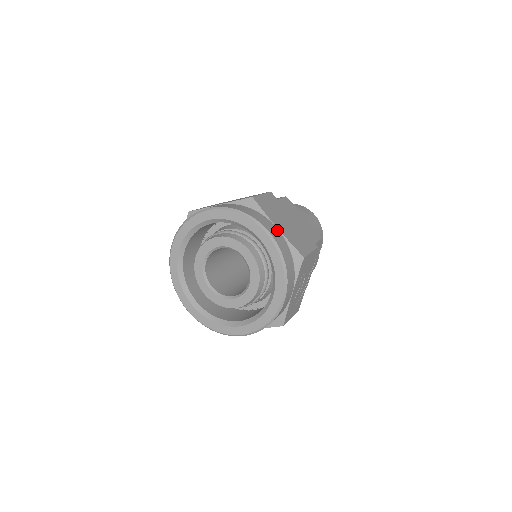
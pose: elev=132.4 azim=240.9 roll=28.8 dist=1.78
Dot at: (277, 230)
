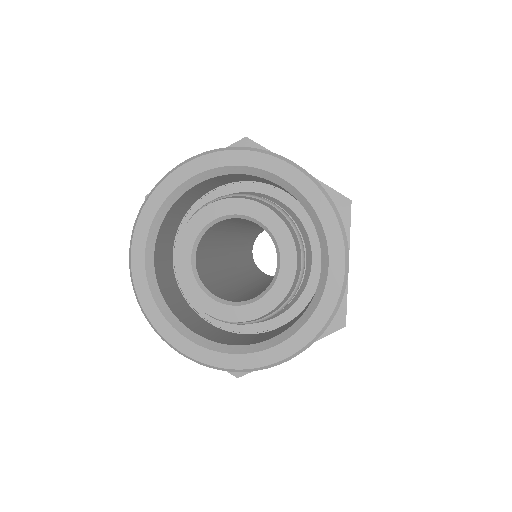
Dot at: occluded
